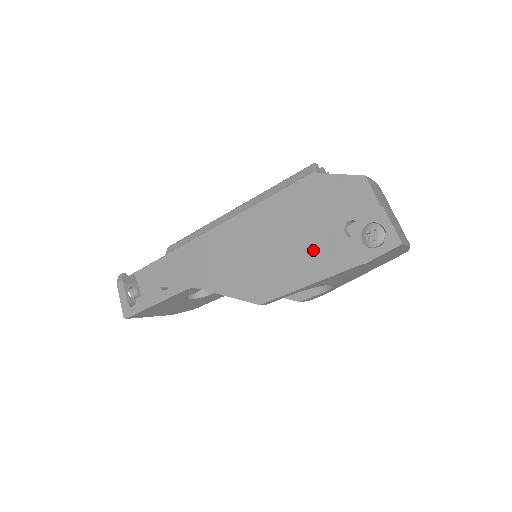
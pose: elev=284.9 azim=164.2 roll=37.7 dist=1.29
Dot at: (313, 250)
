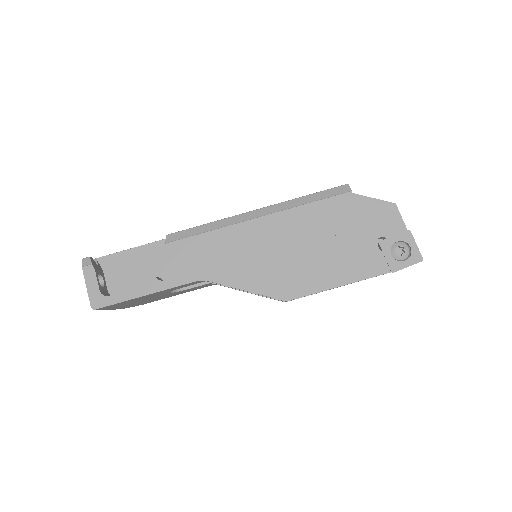
Dot at: (346, 257)
